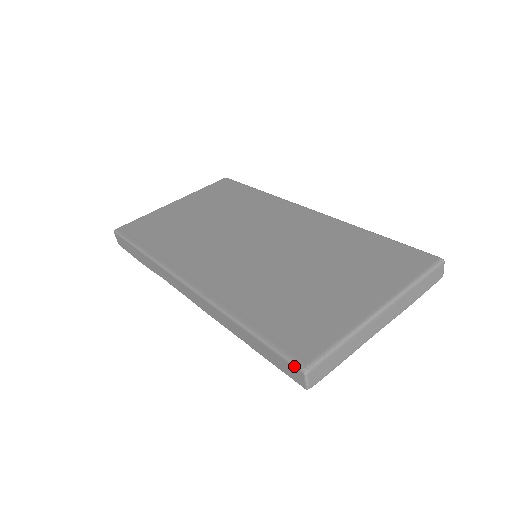
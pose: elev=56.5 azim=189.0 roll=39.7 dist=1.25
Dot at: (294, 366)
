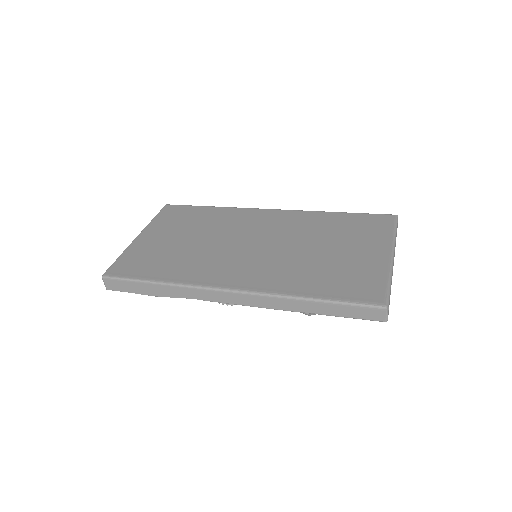
Dot at: (376, 308)
